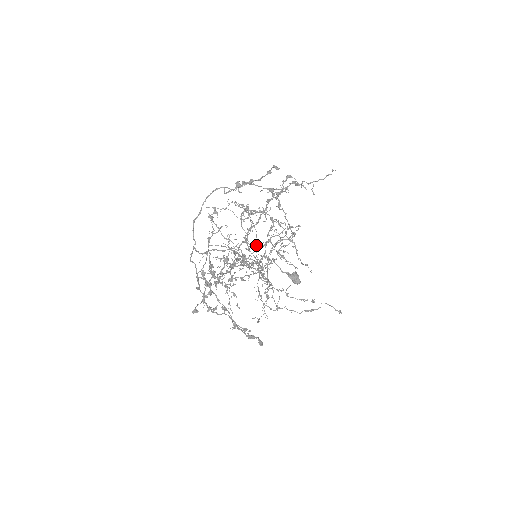
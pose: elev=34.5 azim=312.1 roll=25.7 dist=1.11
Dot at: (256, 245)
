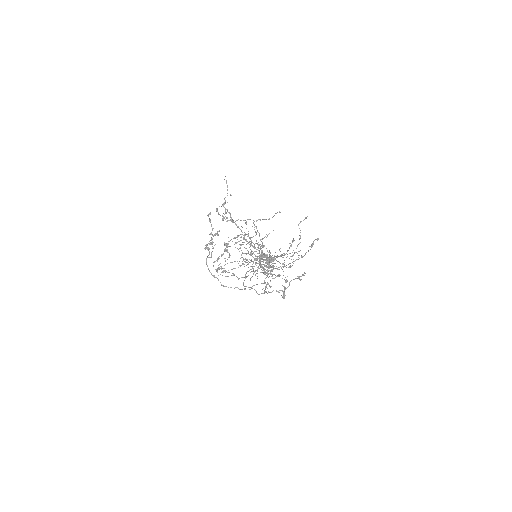
Dot at: occluded
